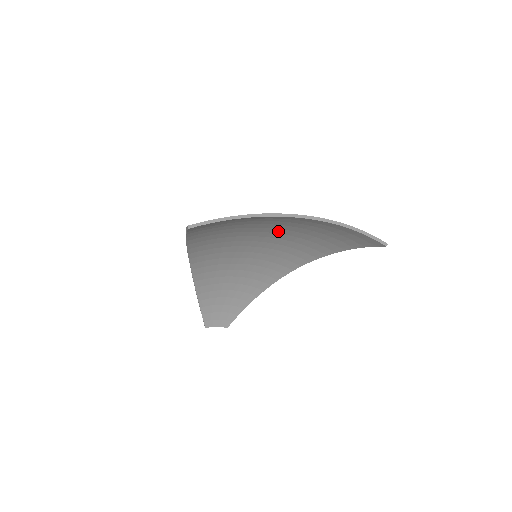
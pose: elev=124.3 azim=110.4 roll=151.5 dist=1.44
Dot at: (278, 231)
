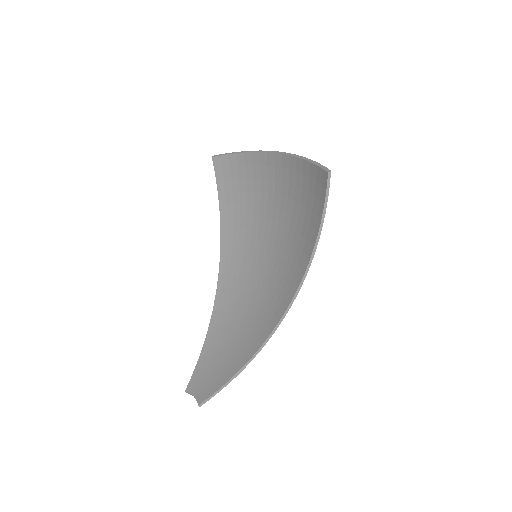
Dot at: (276, 215)
